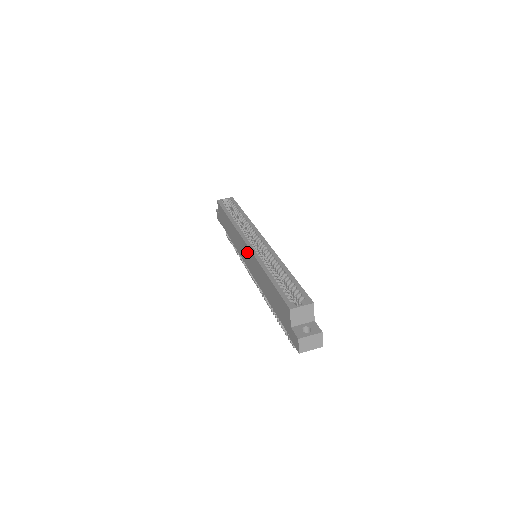
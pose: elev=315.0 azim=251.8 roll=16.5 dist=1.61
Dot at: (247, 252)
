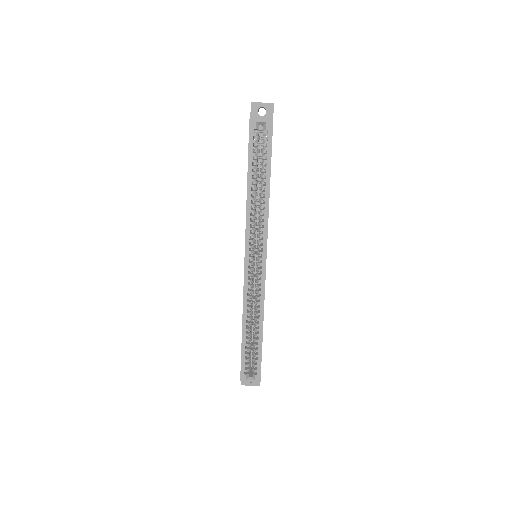
Dot at: occluded
